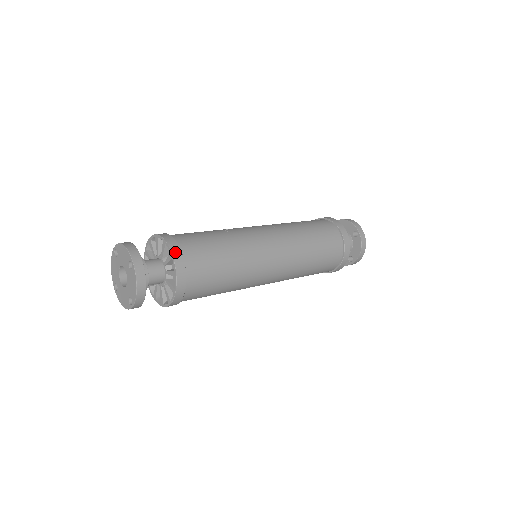
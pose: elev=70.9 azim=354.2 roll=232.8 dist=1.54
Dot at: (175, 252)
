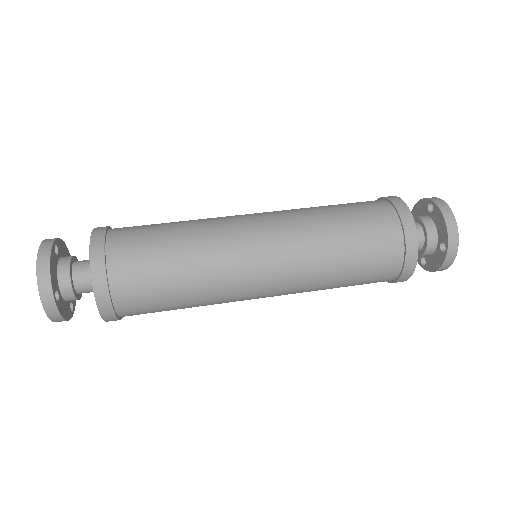
Dot at: (97, 230)
